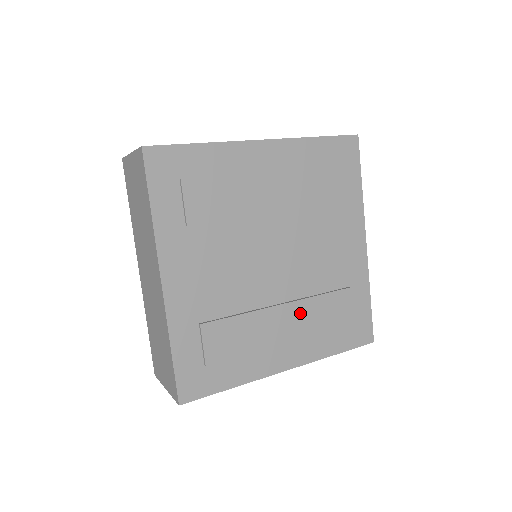
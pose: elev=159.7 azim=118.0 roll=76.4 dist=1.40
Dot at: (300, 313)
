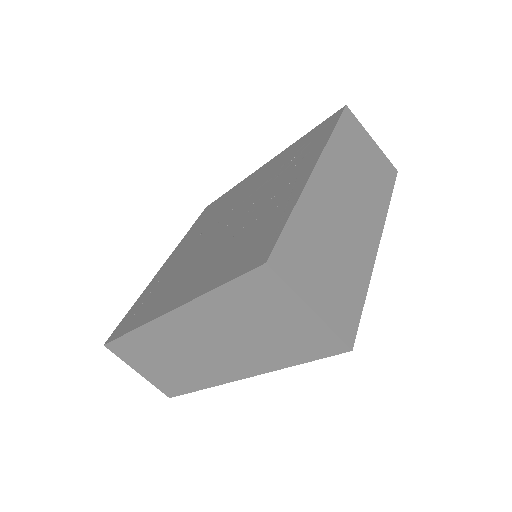
Dot at: occluded
